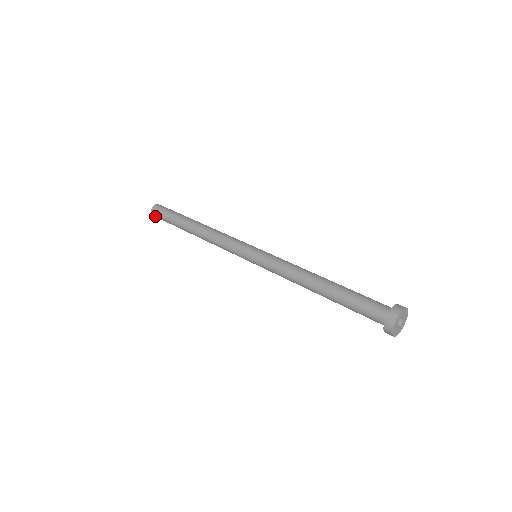
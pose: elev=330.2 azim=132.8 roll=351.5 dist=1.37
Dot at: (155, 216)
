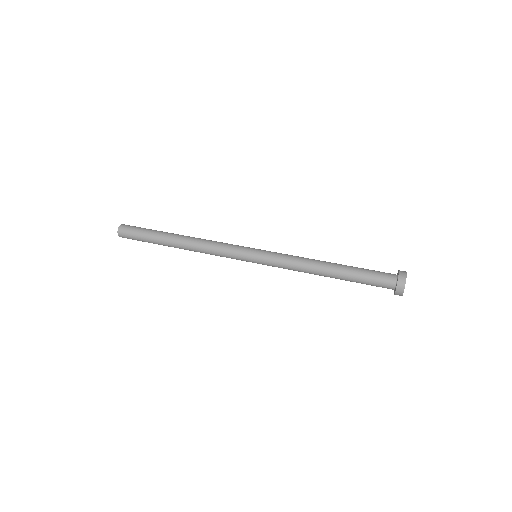
Dot at: occluded
